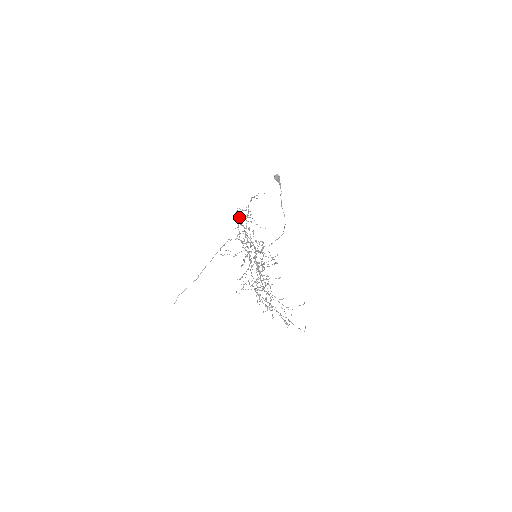
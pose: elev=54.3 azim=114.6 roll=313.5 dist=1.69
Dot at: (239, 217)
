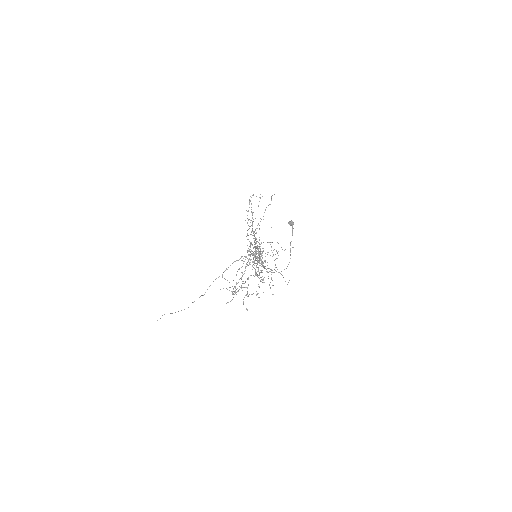
Dot at: (251, 207)
